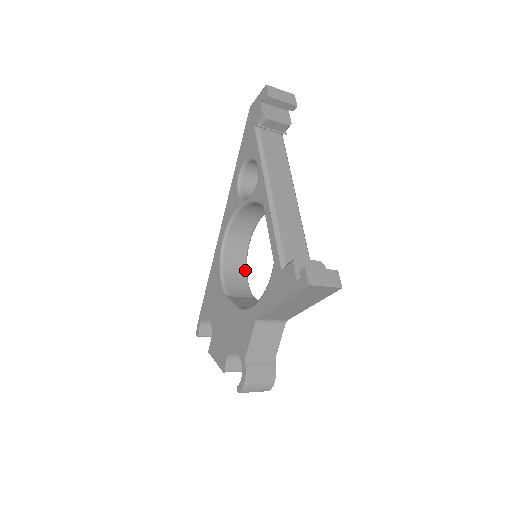
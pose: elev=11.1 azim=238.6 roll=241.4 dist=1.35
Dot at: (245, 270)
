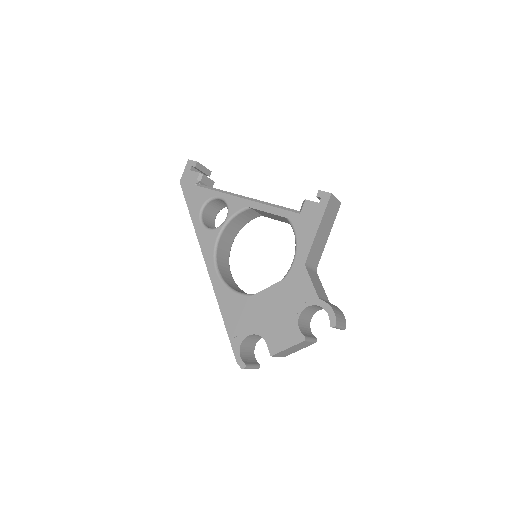
Dot at: (244, 292)
